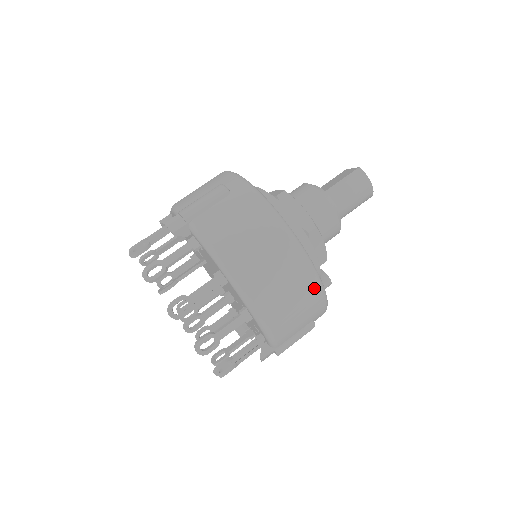
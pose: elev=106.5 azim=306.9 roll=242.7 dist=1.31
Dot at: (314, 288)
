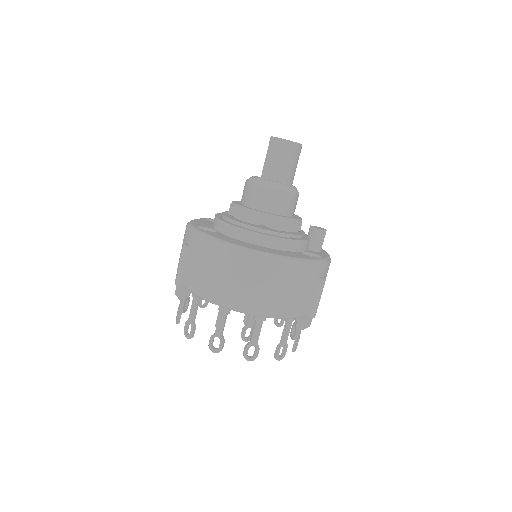
Dot at: (288, 268)
